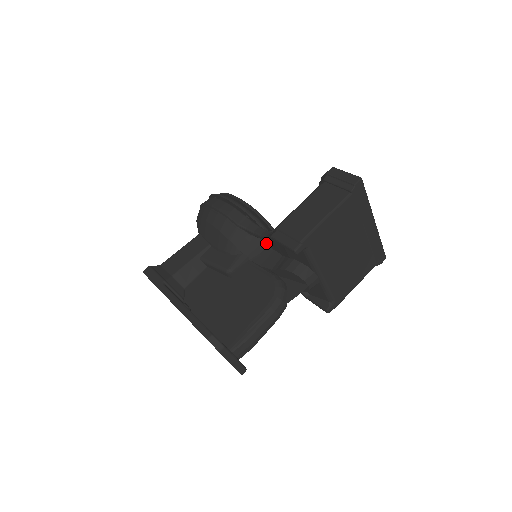
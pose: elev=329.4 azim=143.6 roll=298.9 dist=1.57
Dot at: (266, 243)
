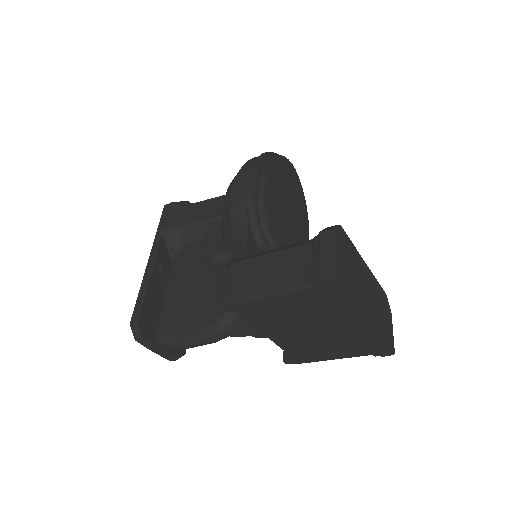
Dot at: occluded
